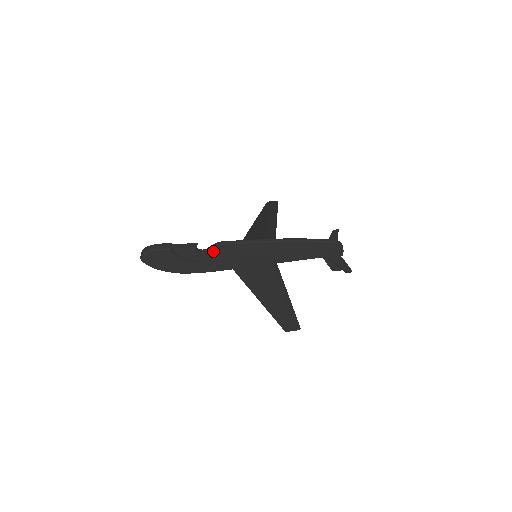
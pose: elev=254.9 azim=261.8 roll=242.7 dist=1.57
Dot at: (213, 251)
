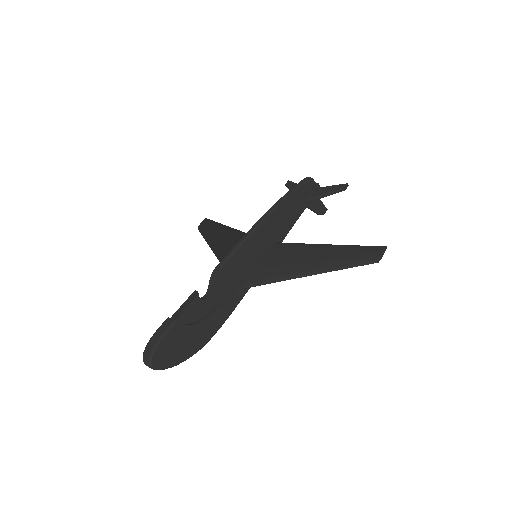
Dot at: (217, 285)
